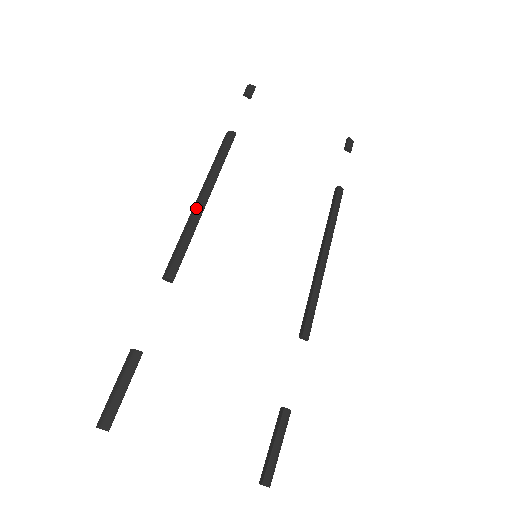
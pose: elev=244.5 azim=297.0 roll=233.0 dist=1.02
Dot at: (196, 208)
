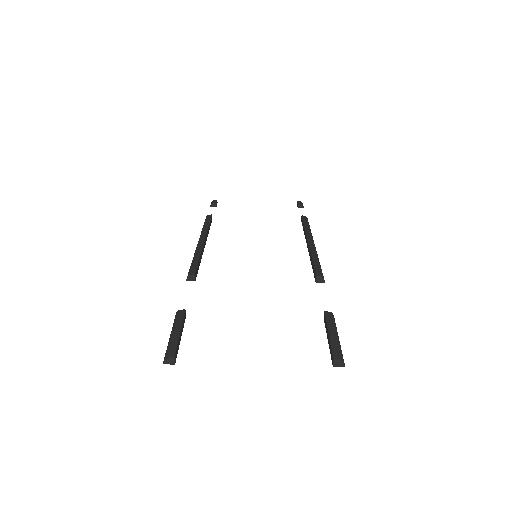
Dot at: (197, 246)
